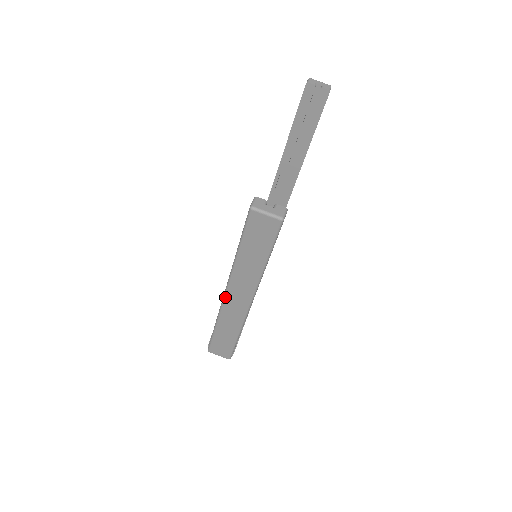
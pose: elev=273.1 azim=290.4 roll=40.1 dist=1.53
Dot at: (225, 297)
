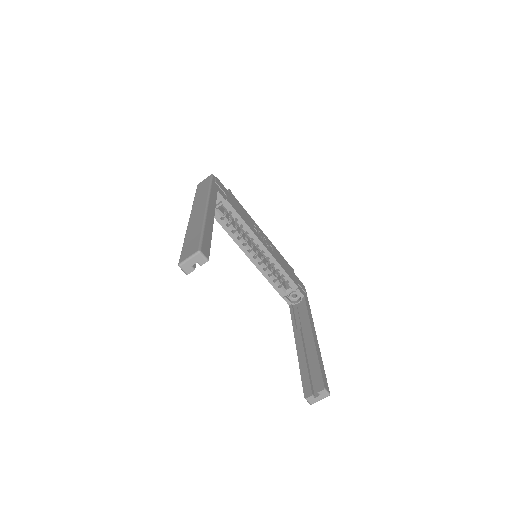
Dot at: occluded
